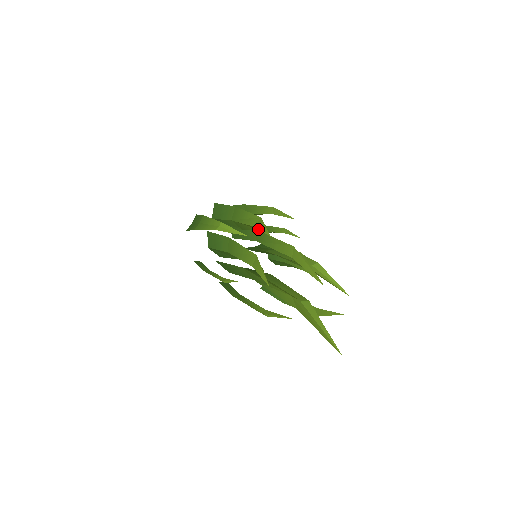
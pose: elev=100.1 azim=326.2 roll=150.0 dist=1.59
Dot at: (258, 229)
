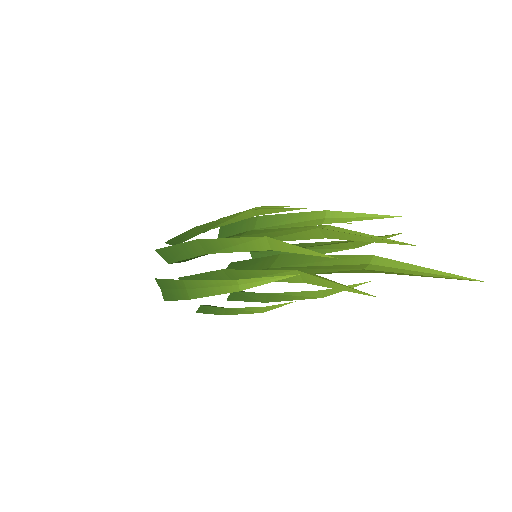
Dot at: occluded
